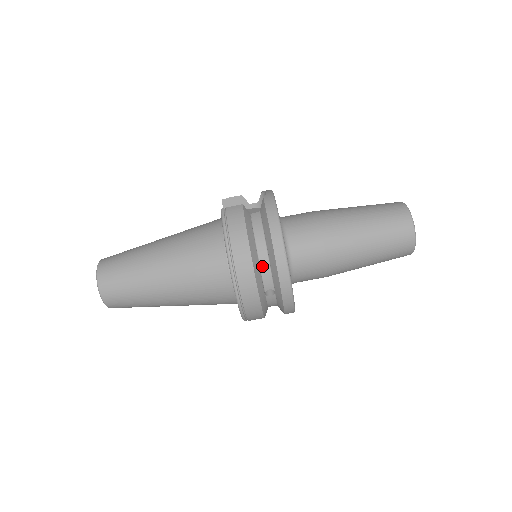
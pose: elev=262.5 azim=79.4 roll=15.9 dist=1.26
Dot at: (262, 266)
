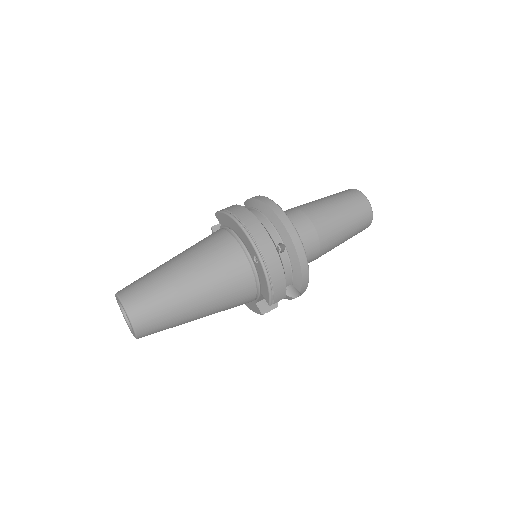
Dot at: (265, 225)
